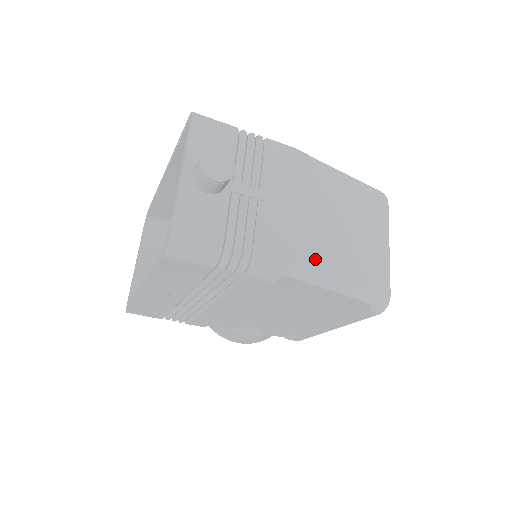
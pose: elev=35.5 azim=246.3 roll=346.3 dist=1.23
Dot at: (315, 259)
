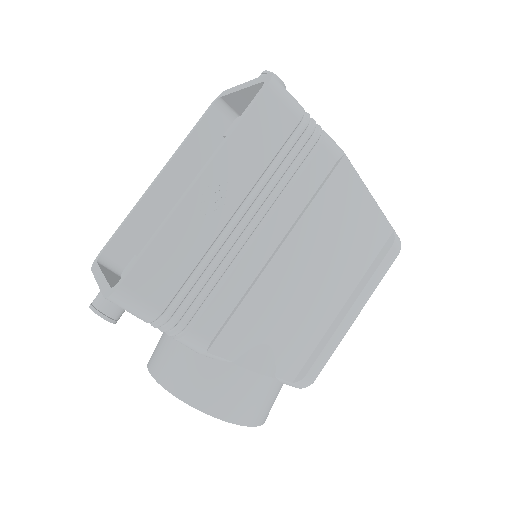
Dot at: occluded
